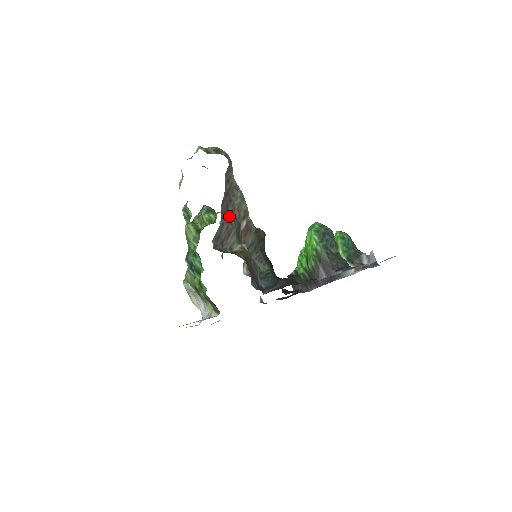
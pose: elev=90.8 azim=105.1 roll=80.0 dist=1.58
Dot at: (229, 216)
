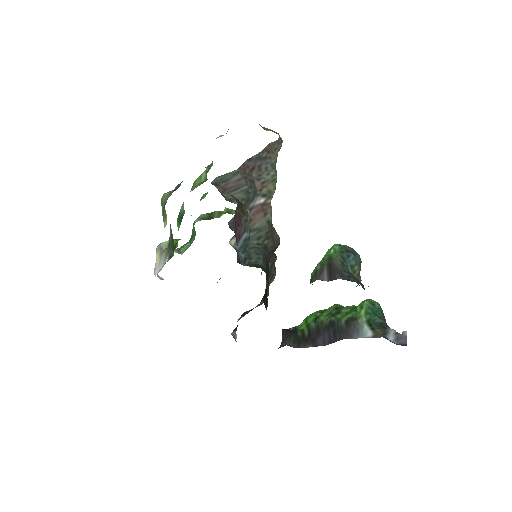
Dot at: (249, 176)
